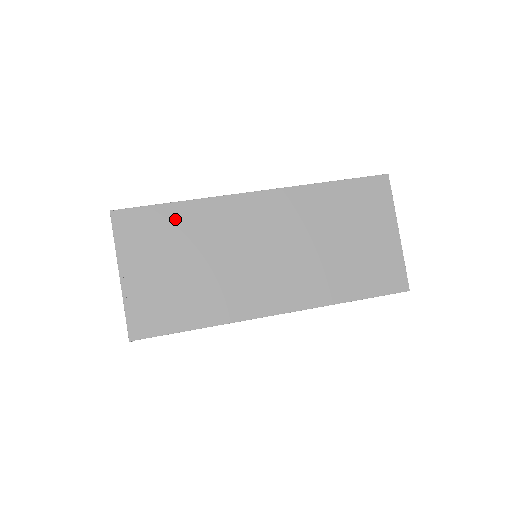
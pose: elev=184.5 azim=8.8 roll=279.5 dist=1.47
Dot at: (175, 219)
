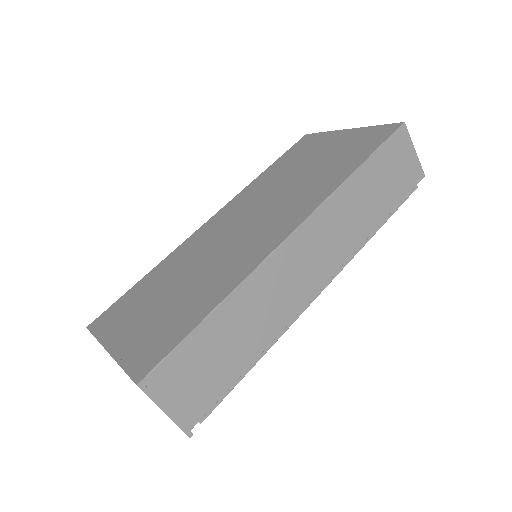
Dot at: (148, 283)
